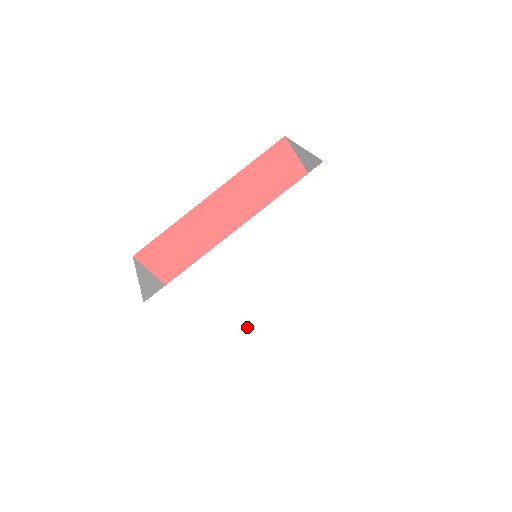
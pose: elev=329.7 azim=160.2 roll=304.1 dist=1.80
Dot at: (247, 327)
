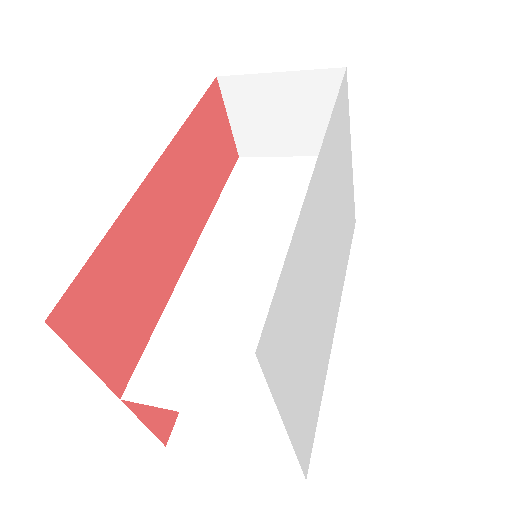
Dot at: (315, 368)
